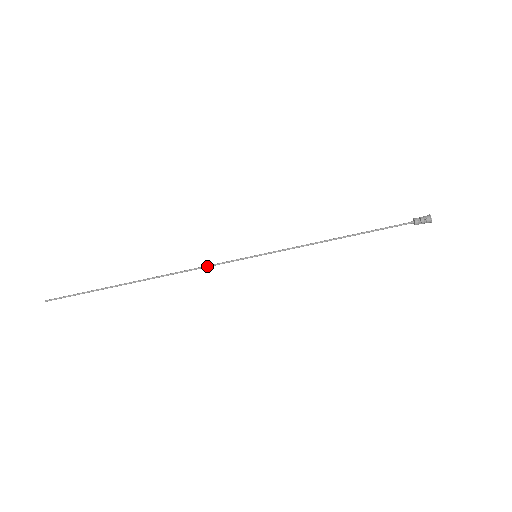
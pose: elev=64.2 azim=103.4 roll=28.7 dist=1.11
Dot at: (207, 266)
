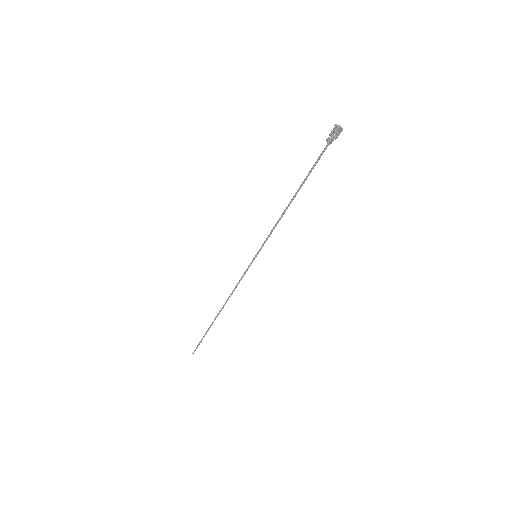
Dot at: (238, 282)
